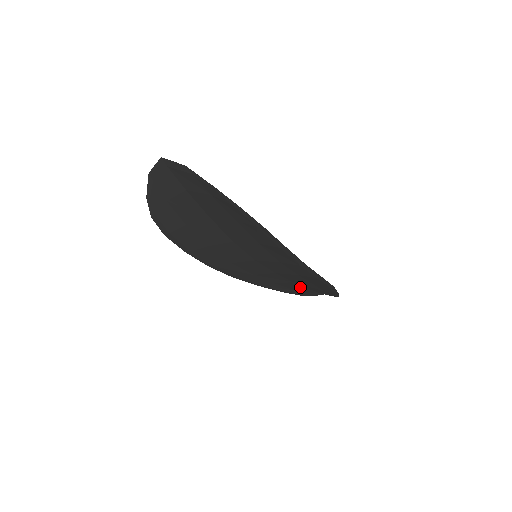
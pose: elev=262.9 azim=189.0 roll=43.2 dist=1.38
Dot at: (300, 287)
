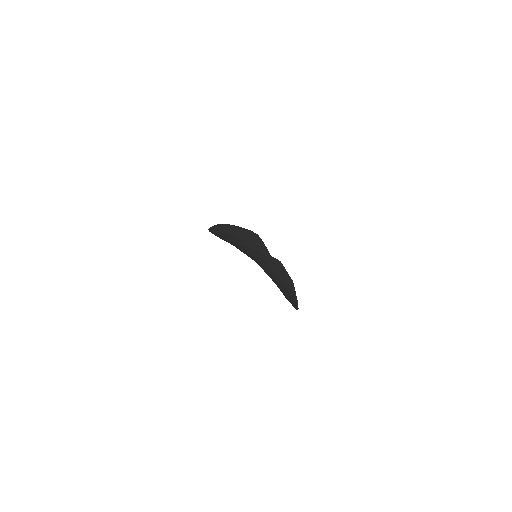
Dot at: occluded
